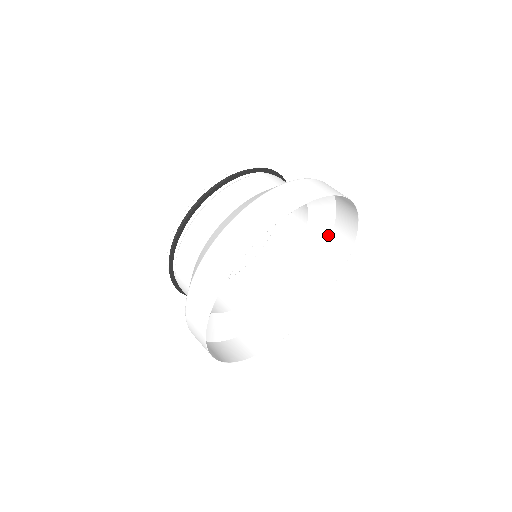
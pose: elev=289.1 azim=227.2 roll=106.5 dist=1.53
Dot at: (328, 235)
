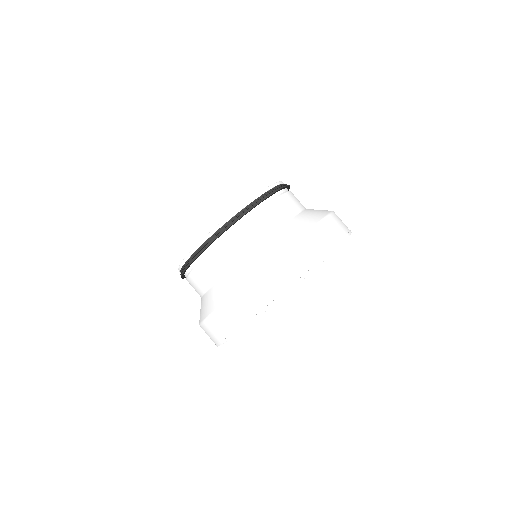
Dot at: occluded
